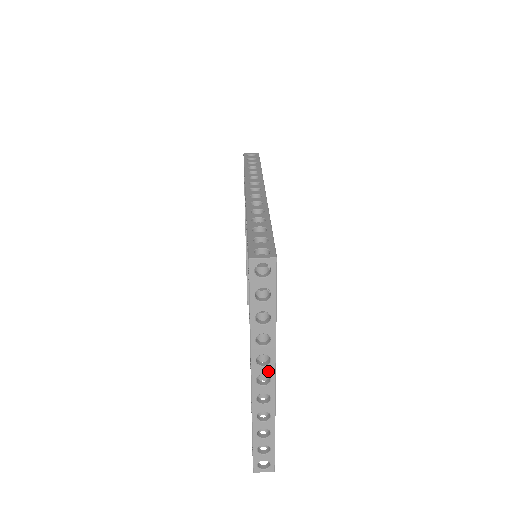
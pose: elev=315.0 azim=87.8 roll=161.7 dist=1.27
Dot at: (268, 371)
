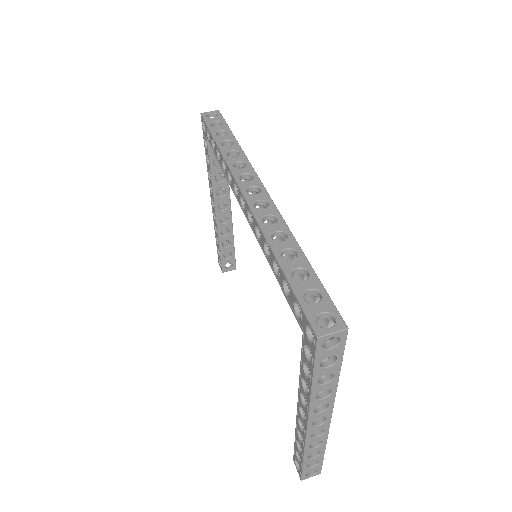
Dot at: (325, 414)
